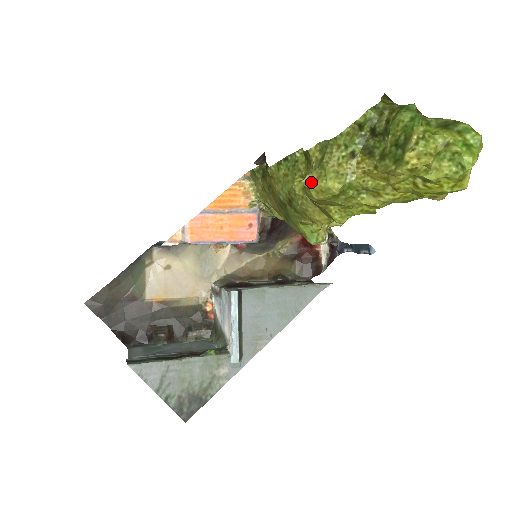
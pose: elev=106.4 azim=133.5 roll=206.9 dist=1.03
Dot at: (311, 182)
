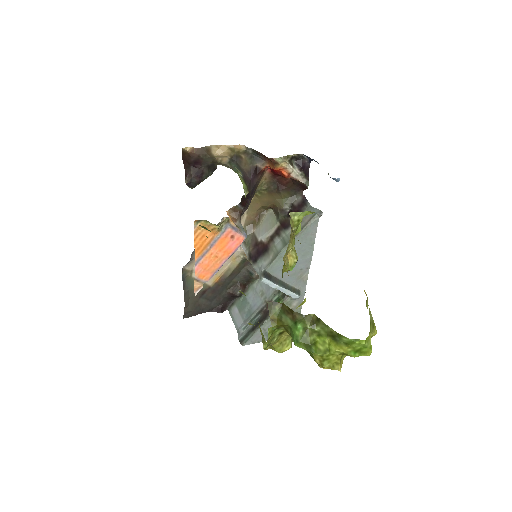
Dot at: occluded
